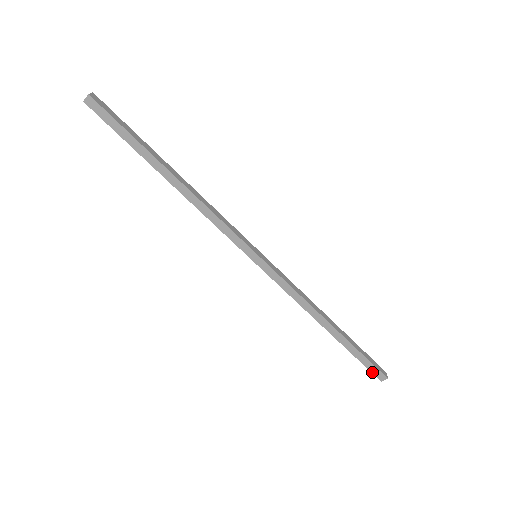
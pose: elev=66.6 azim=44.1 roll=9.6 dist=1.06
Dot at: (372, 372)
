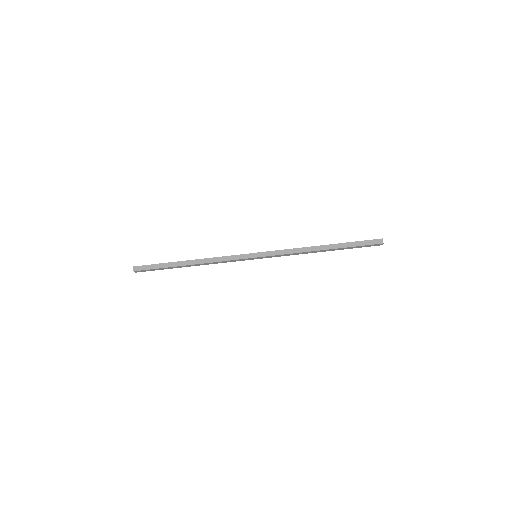
Dot at: occluded
